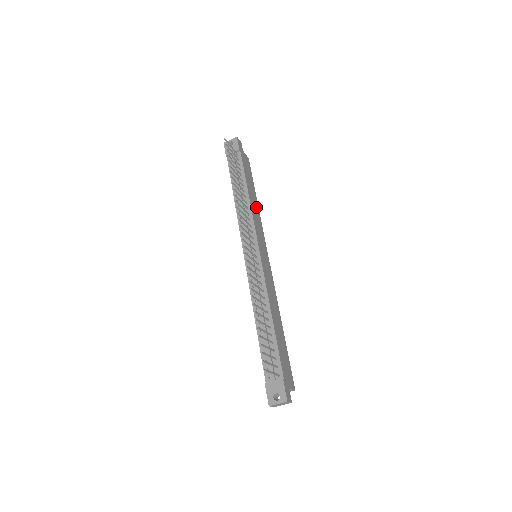
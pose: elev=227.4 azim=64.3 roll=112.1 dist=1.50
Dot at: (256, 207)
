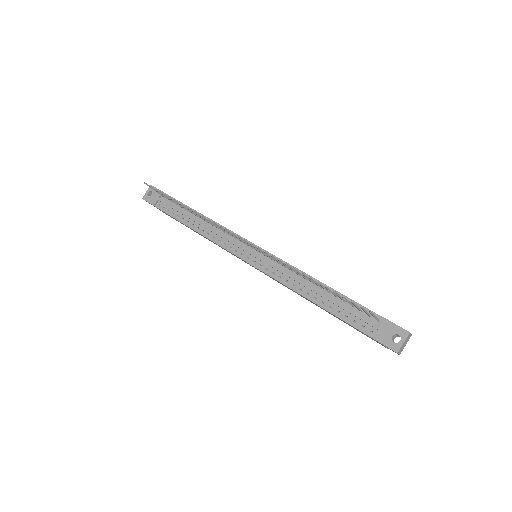
Dot at: occluded
